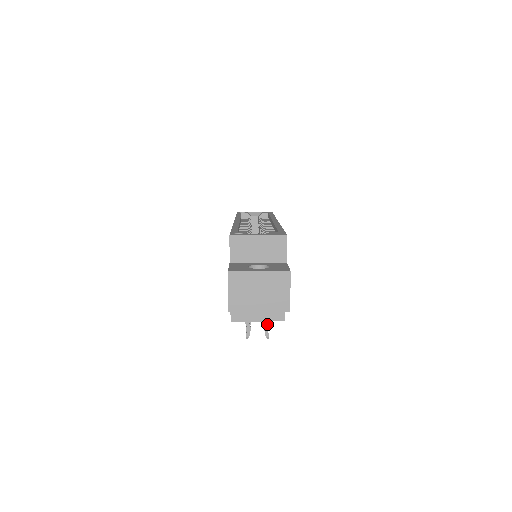
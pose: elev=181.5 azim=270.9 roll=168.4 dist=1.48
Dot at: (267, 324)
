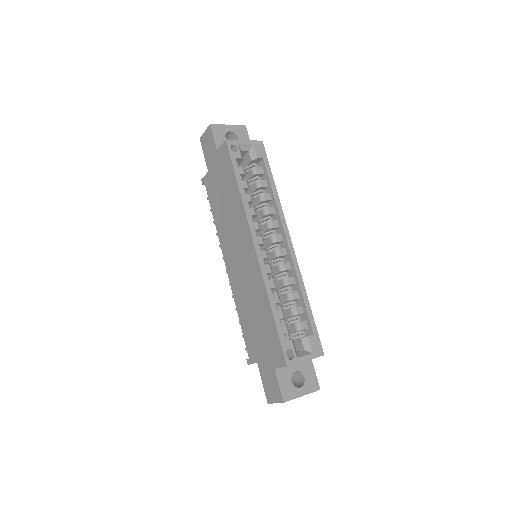
Dot at: occluded
